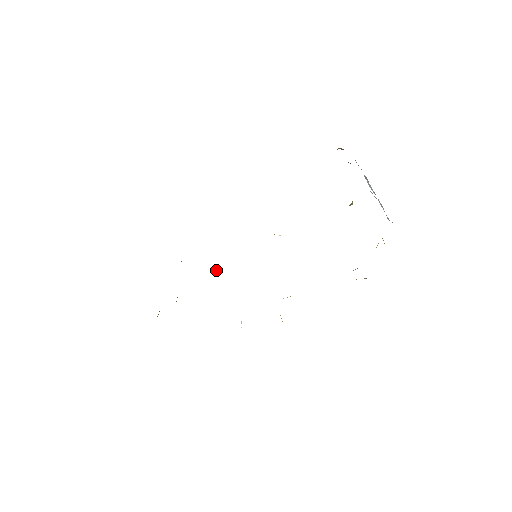
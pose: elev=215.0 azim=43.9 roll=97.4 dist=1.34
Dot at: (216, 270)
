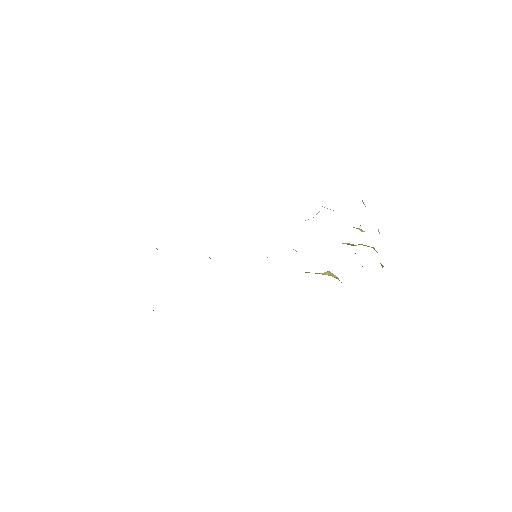
Dot at: occluded
